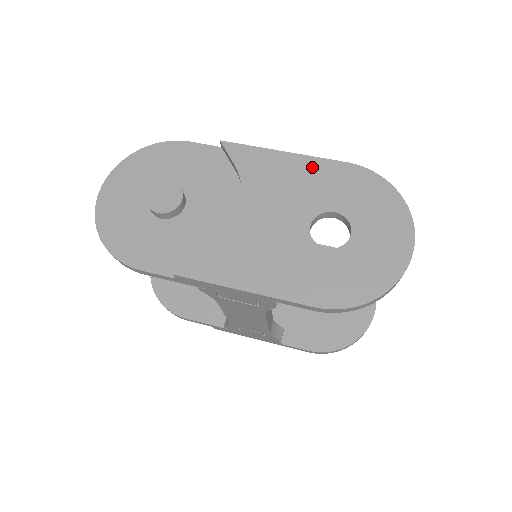
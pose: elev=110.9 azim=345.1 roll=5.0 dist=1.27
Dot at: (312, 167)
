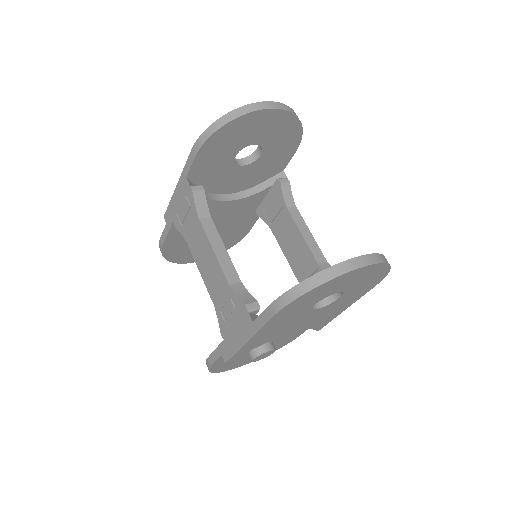
Dot at: occluded
